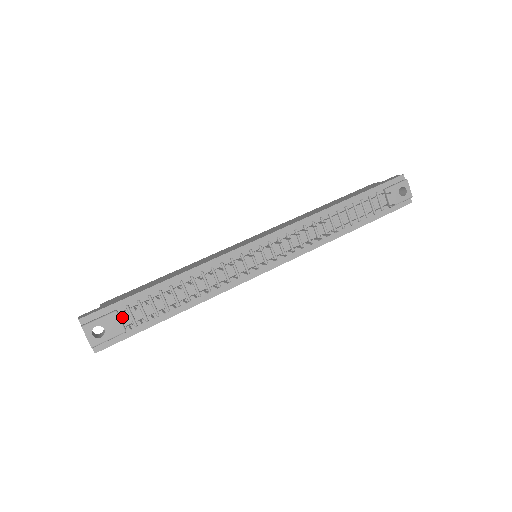
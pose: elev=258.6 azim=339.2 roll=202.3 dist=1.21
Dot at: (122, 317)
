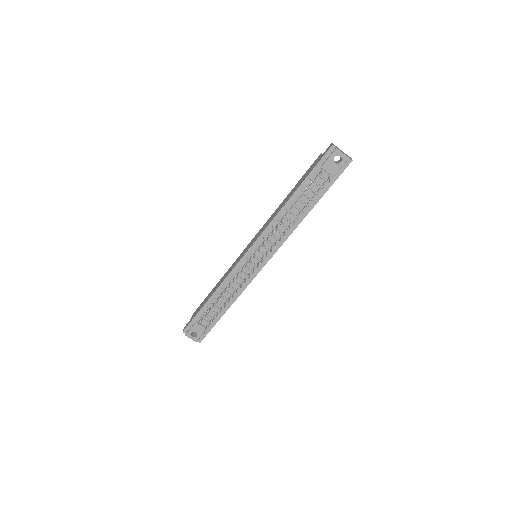
Dot at: (201, 323)
